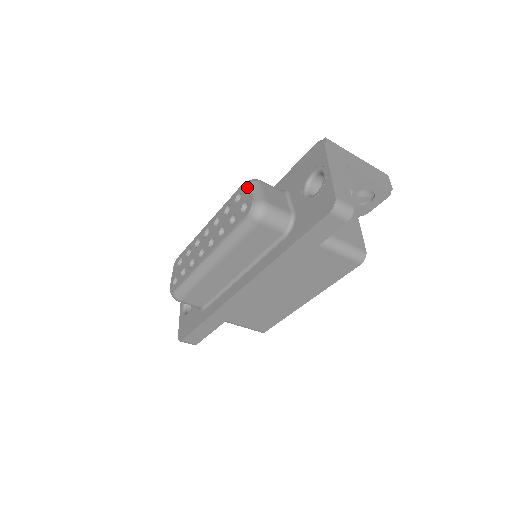
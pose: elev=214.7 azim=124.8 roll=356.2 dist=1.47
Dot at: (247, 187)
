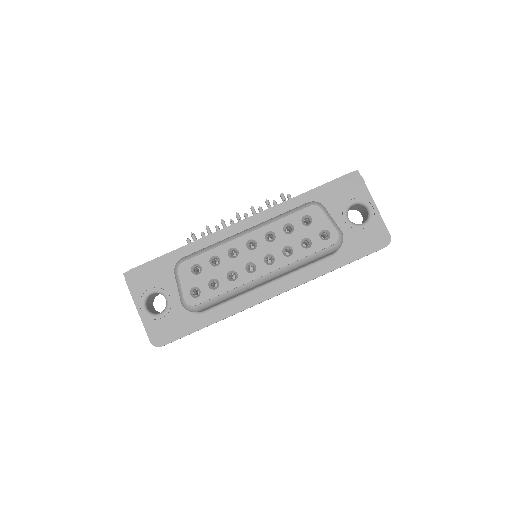
Dot at: (322, 213)
